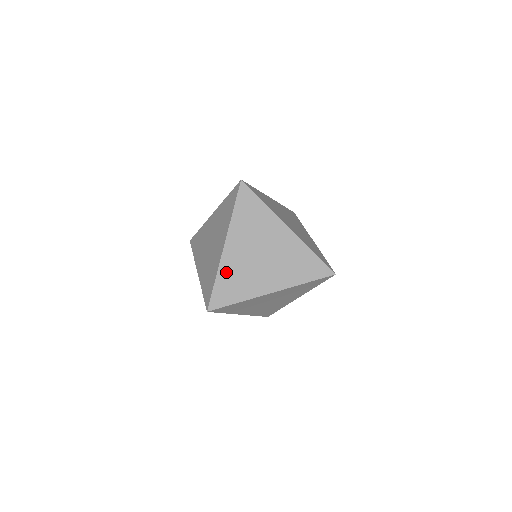
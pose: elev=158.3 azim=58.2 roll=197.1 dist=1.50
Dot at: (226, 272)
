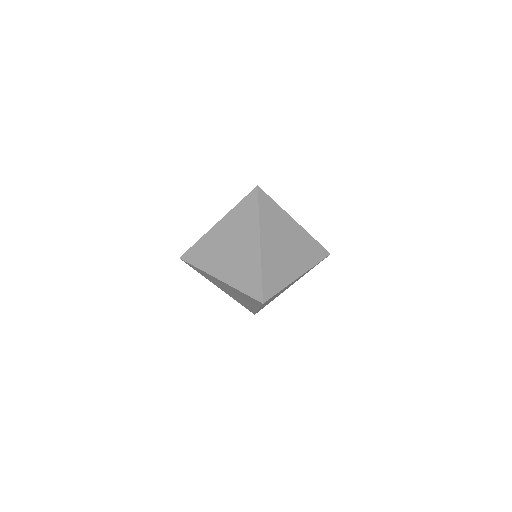
Dot at: (267, 266)
